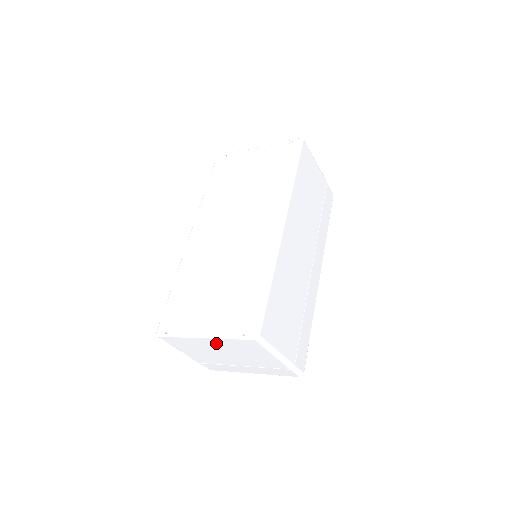
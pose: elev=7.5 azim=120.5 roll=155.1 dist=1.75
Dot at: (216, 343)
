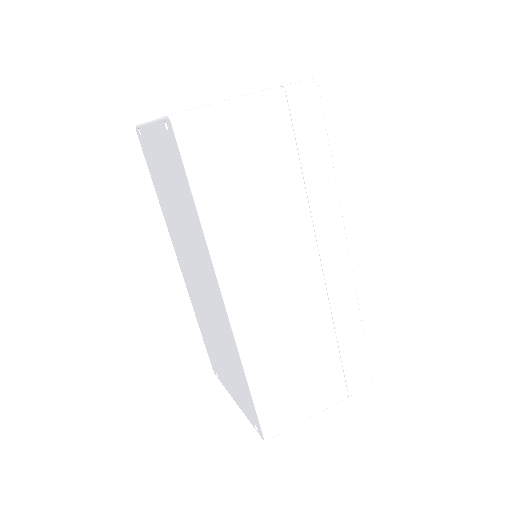
Dot at: occluded
